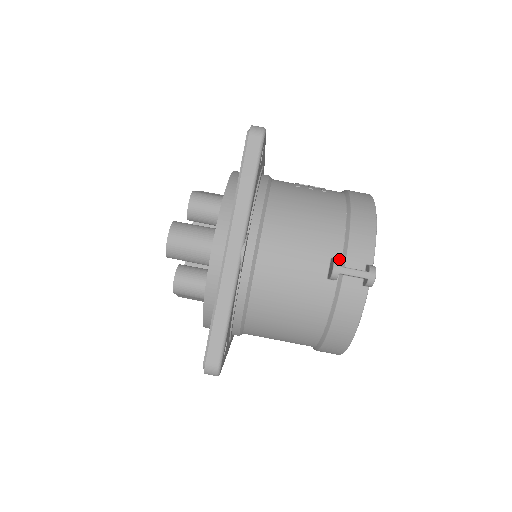
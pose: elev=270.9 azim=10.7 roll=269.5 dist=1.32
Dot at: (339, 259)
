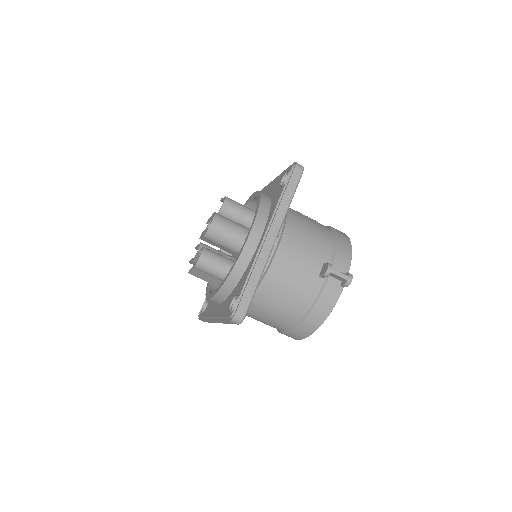
Dot at: (331, 264)
